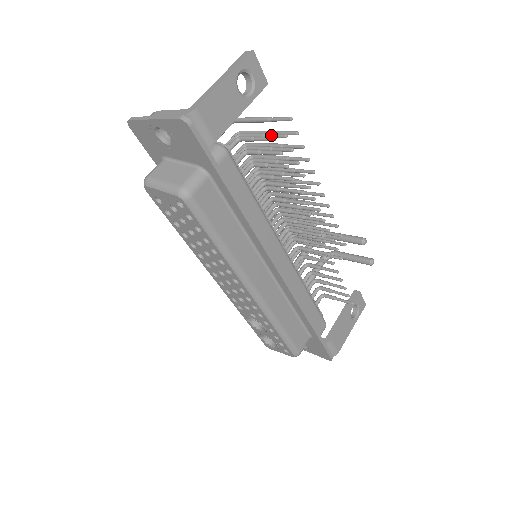
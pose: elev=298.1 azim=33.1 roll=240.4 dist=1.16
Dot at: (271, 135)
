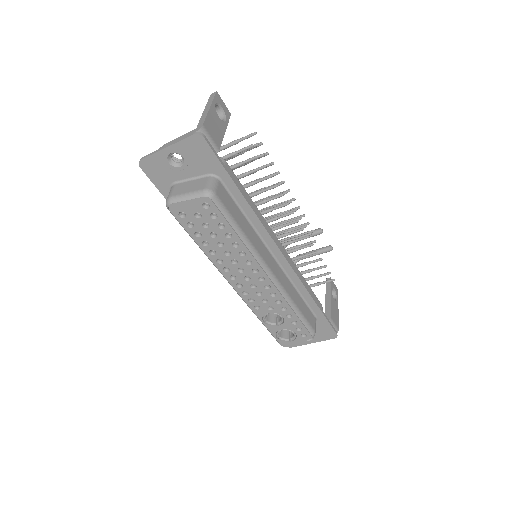
Dot at: occluded
